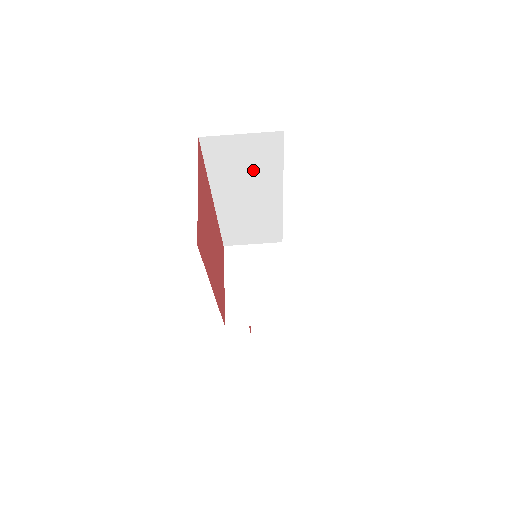
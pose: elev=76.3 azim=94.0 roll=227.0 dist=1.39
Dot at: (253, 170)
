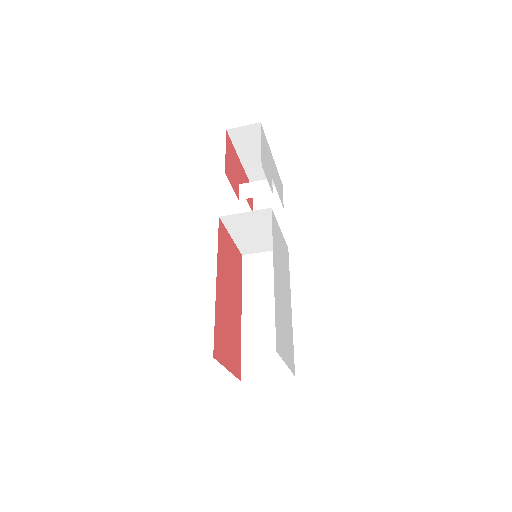
Dot at: occluded
